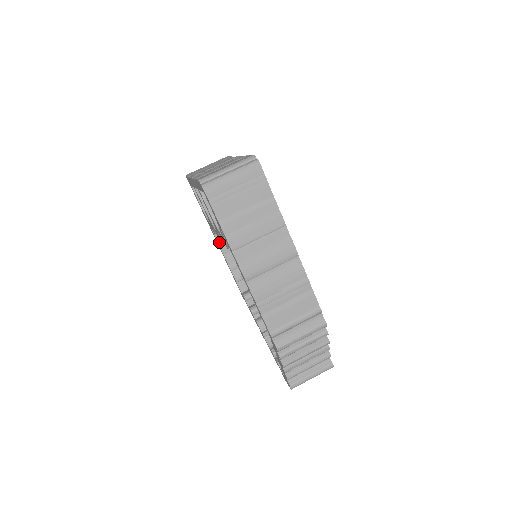
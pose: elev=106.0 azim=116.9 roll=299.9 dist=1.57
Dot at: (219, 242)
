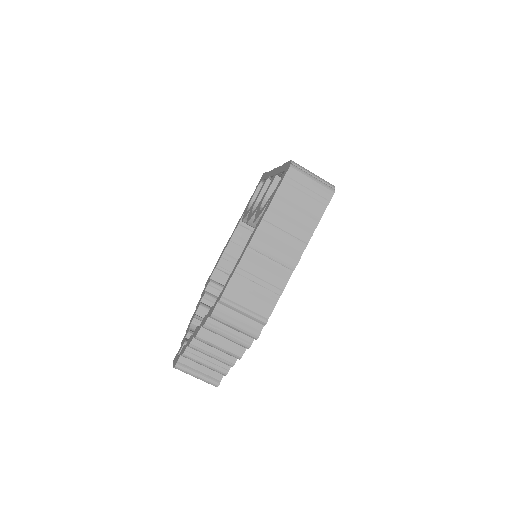
Dot at: (236, 231)
